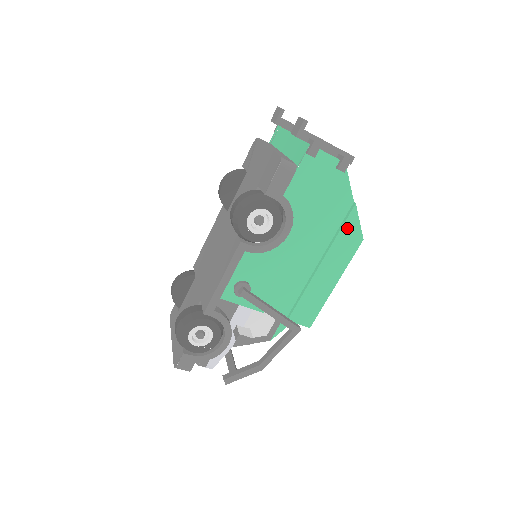
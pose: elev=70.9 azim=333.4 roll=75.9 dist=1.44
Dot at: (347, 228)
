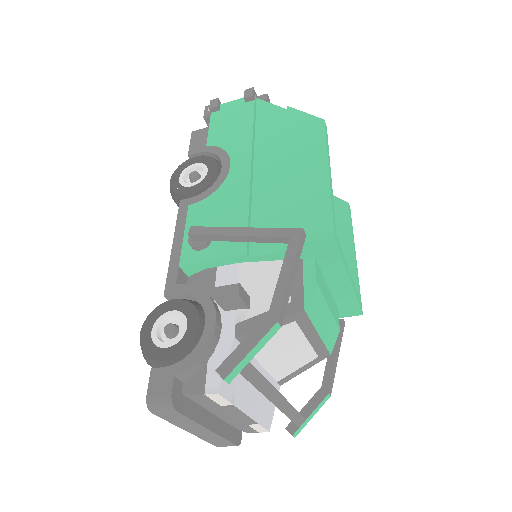
Dot at: (295, 125)
